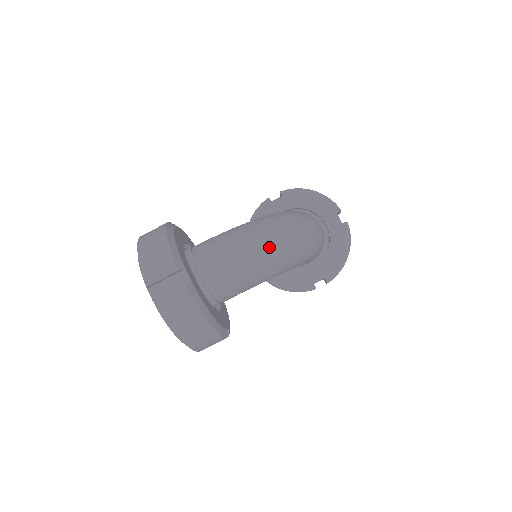
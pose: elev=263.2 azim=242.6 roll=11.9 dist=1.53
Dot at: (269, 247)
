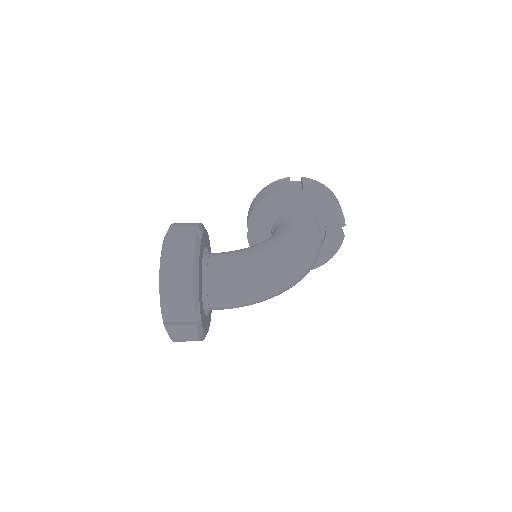
Dot at: (273, 290)
